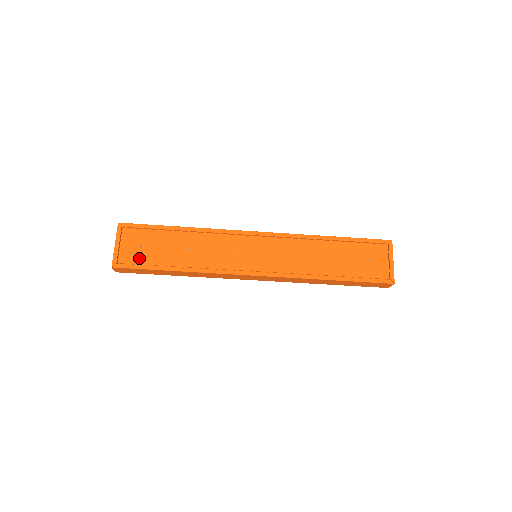
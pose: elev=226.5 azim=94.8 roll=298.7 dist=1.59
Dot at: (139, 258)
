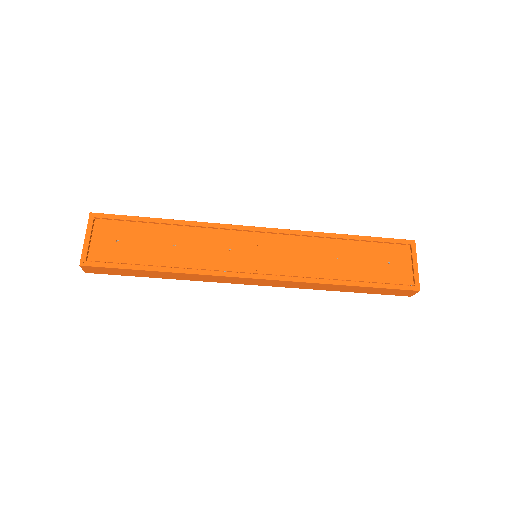
Dot at: (114, 255)
